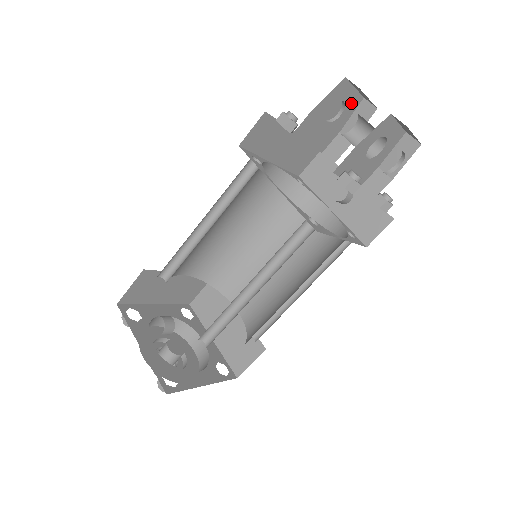
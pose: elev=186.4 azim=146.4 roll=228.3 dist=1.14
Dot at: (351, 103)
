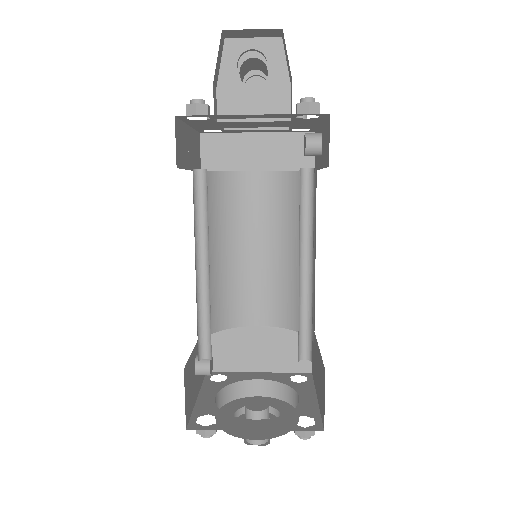
Dot at: occluded
